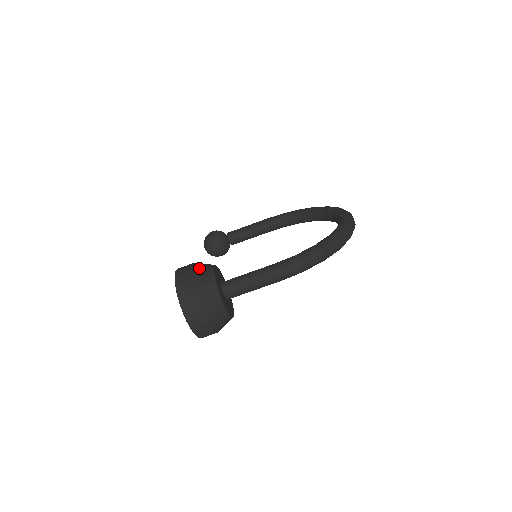
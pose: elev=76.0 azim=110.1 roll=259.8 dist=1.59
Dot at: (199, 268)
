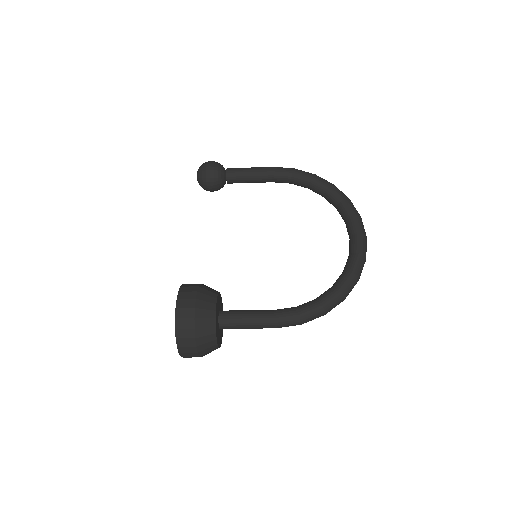
Dot at: (201, 313)
